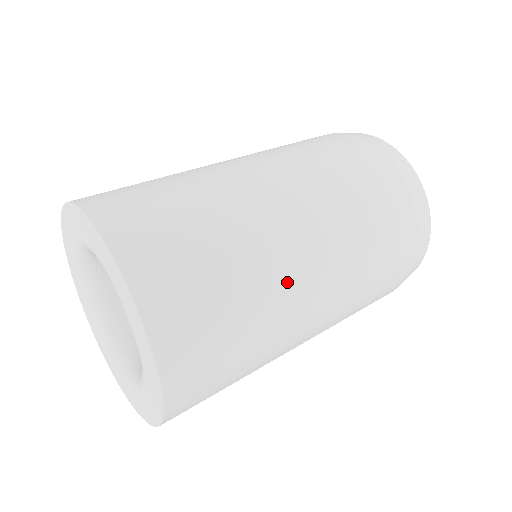
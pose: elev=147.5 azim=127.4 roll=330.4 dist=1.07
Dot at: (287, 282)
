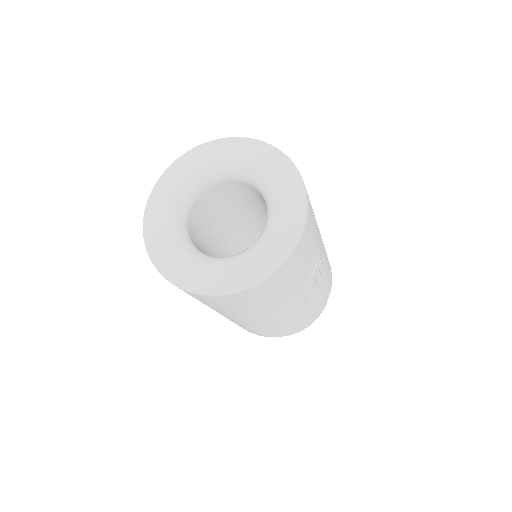
Dot at: occluded
